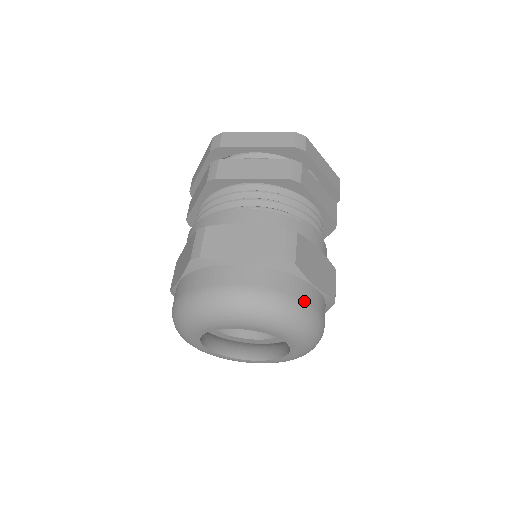
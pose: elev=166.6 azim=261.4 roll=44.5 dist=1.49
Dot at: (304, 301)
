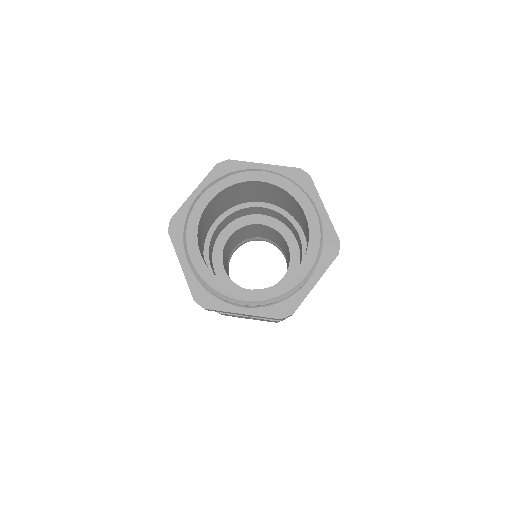
Dot at: occluded
